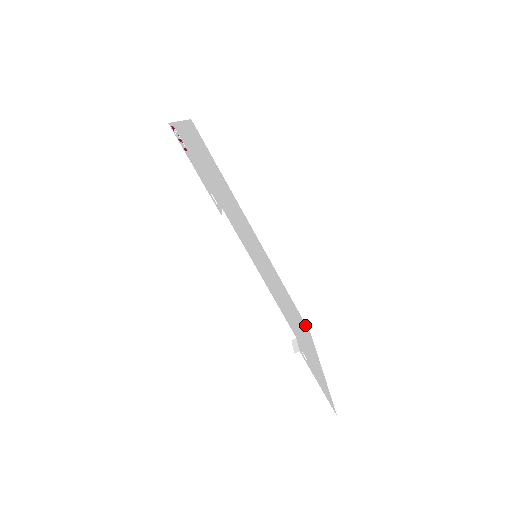
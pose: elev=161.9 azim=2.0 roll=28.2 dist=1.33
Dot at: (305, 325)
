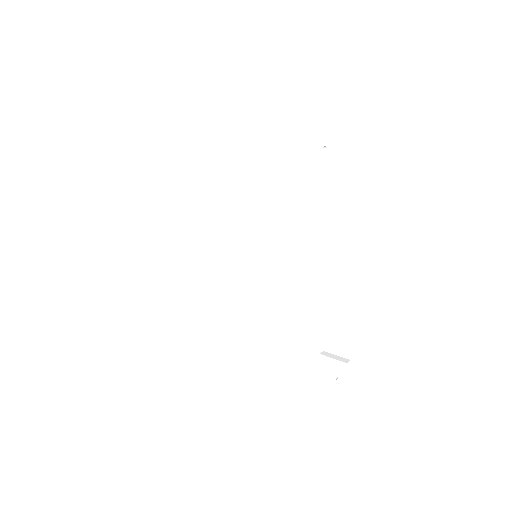
Dot at: occluded
